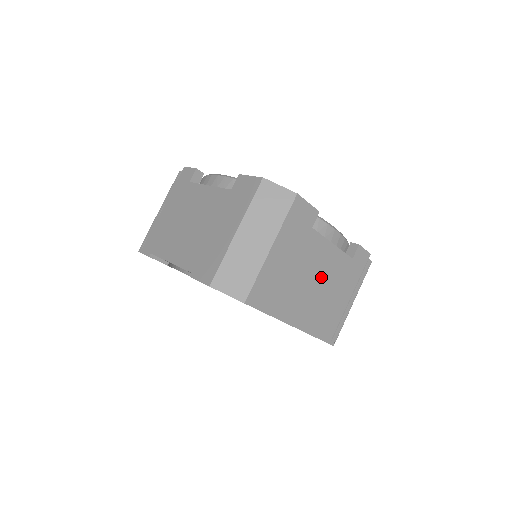
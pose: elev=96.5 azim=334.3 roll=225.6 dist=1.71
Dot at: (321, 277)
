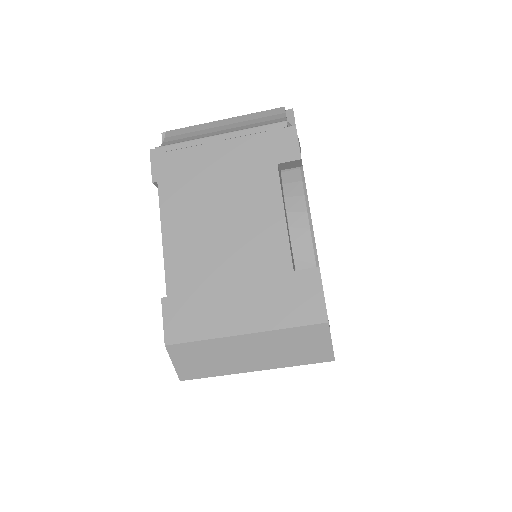
Dot at: occluded
